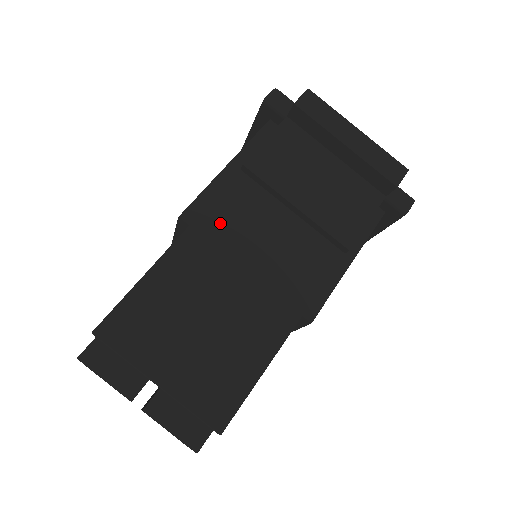
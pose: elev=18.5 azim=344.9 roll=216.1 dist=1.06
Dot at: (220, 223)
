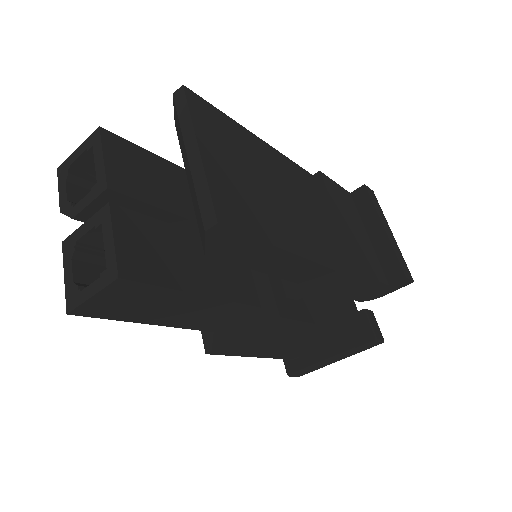
Dot at: (290, 170)
